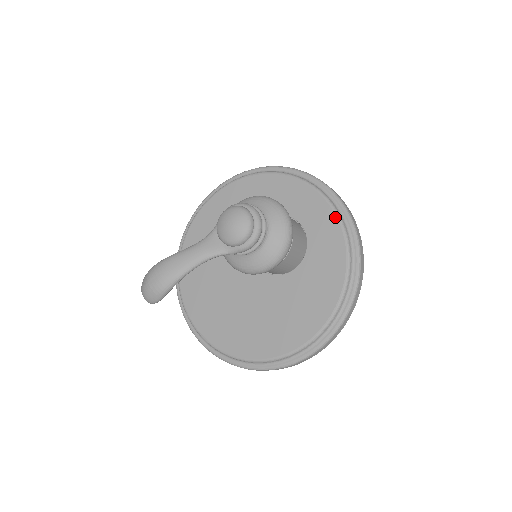
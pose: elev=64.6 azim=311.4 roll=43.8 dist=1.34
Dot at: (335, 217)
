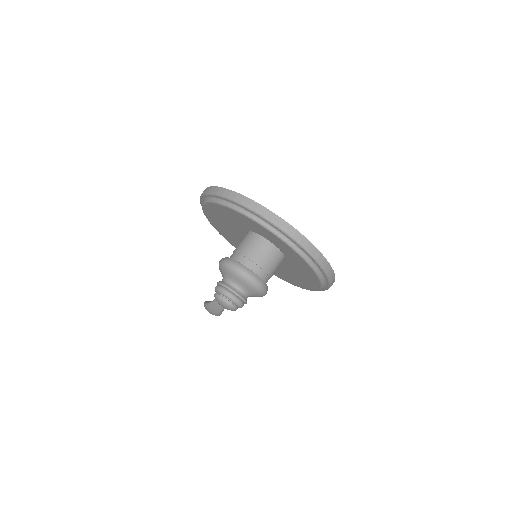
Dot at: (287, 246)
